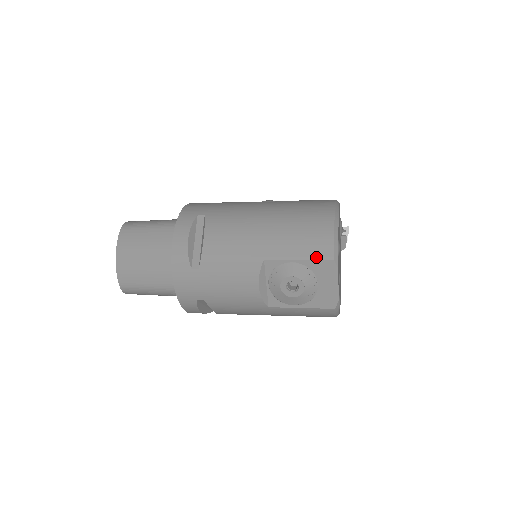
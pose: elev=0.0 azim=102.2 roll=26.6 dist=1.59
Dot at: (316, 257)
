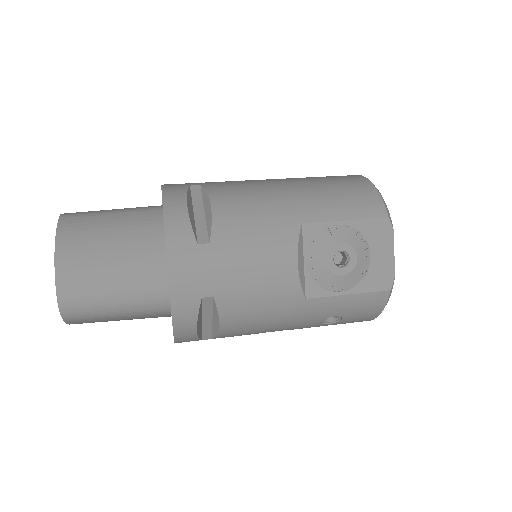
Dot at: (367, 216)
